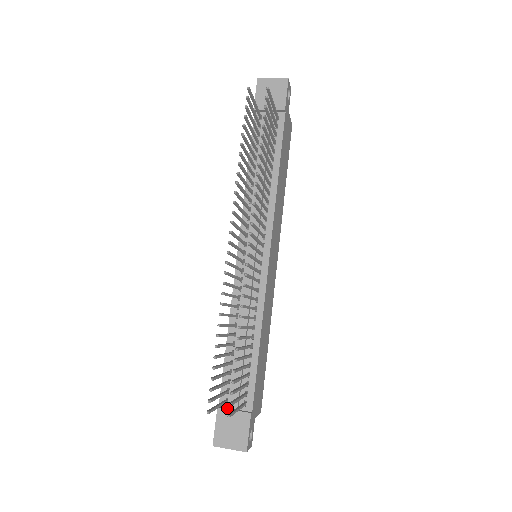
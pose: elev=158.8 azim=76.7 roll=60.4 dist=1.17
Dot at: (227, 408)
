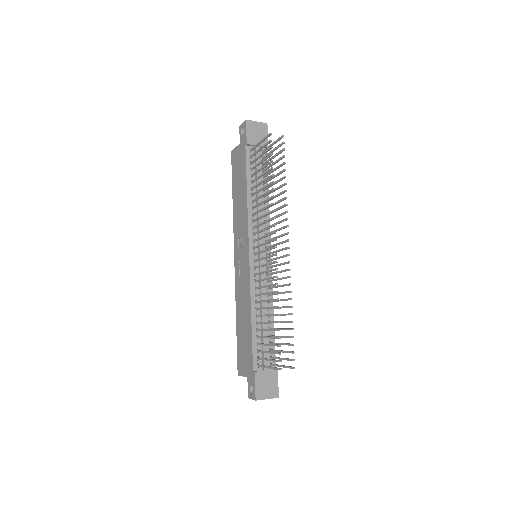
Dot at: (260, 371)
